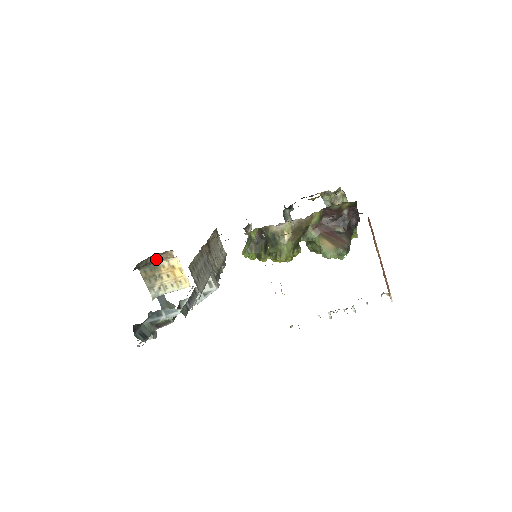
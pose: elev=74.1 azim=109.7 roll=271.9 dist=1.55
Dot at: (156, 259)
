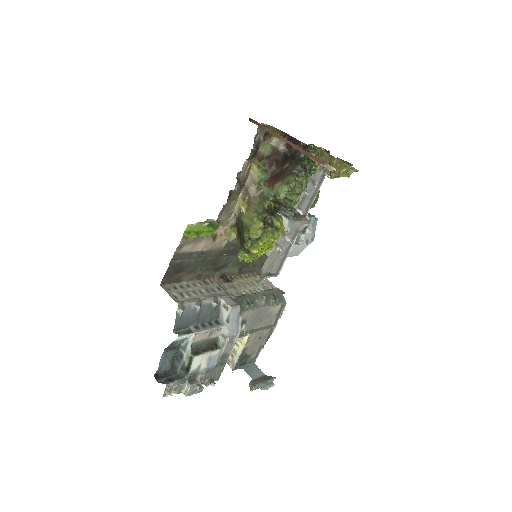
Dot at: occluded
